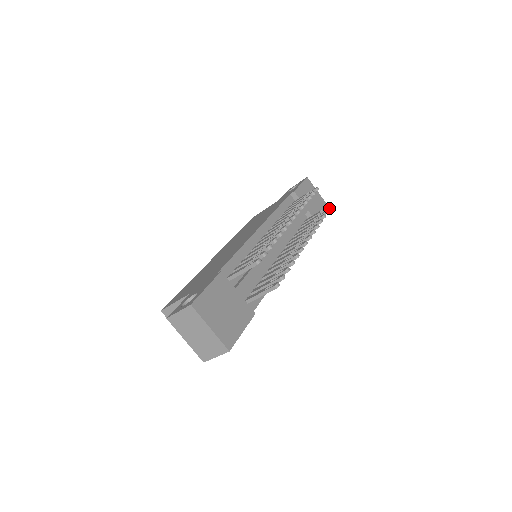
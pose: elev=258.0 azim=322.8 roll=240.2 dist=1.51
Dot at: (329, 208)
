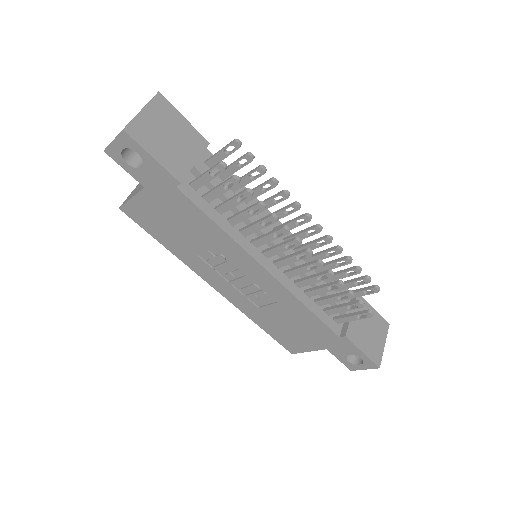
Dot at: (368, 311)
